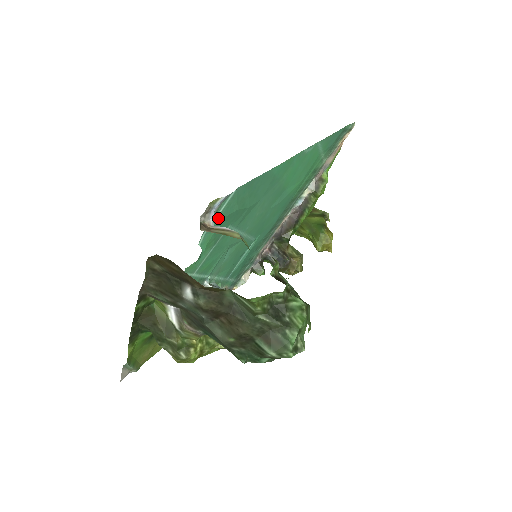
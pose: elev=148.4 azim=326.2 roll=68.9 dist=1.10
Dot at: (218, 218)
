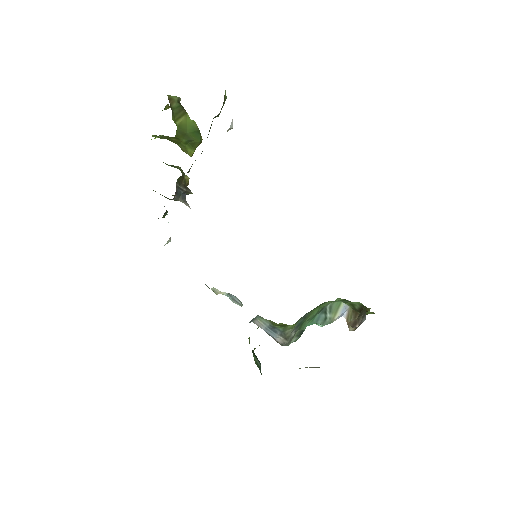
Dot at: occluded
